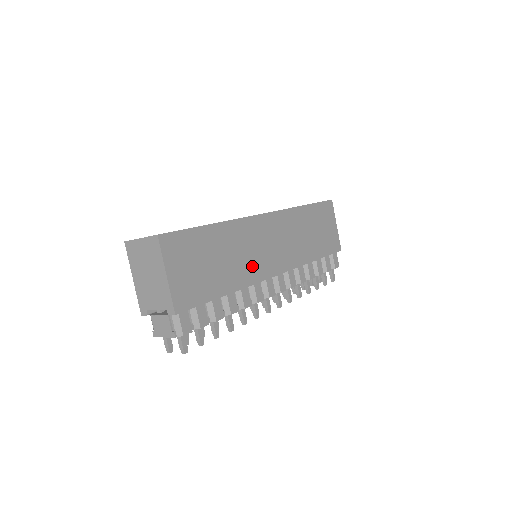
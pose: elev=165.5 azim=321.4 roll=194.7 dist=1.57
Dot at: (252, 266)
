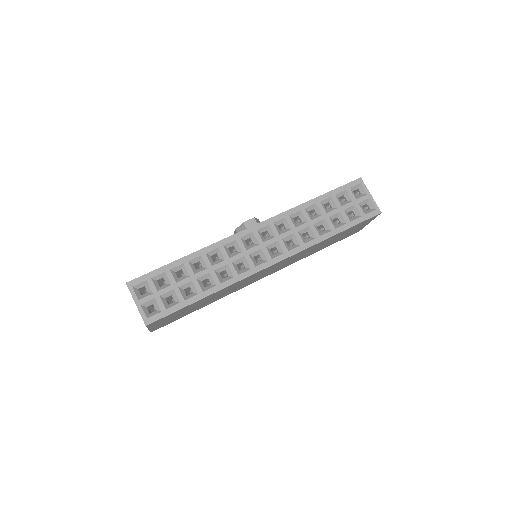
Dot at: occluded
